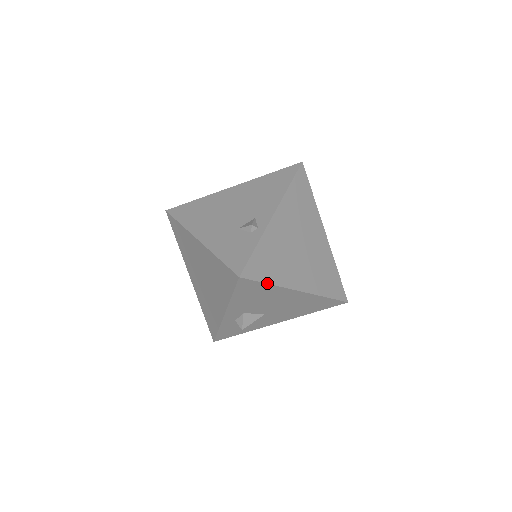
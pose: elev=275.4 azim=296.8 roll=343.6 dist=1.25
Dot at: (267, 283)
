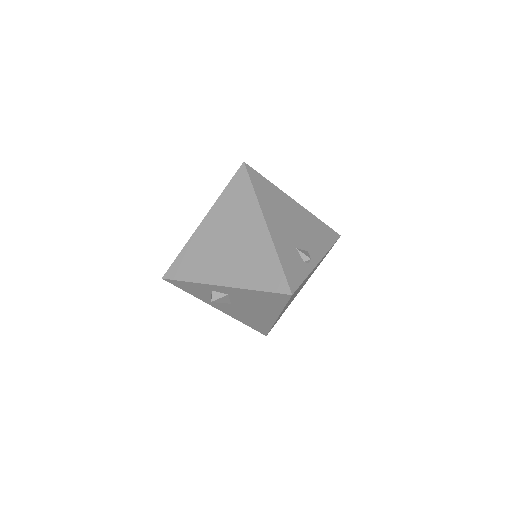
Dot at: occluded
